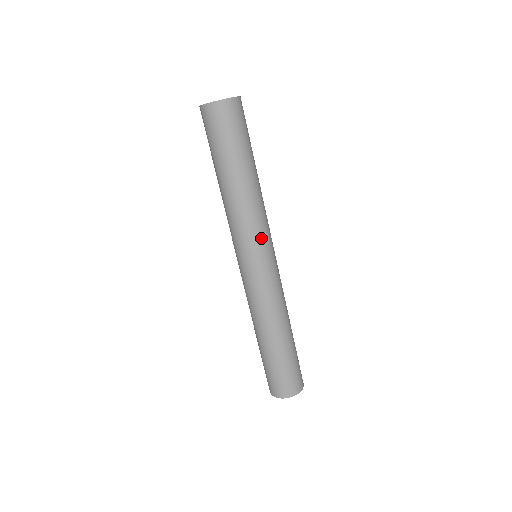
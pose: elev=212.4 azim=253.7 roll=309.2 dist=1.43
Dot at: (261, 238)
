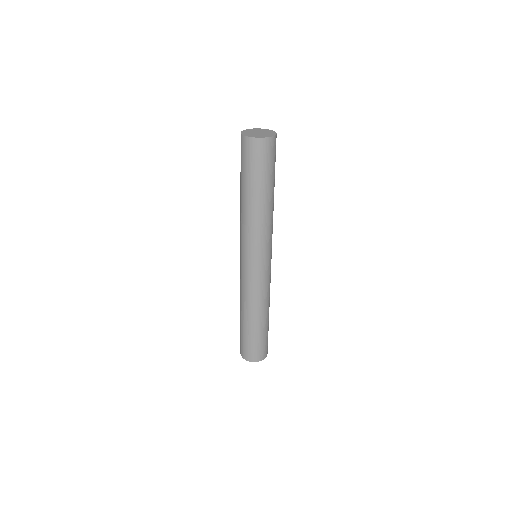
Dot at: (267, 246)
